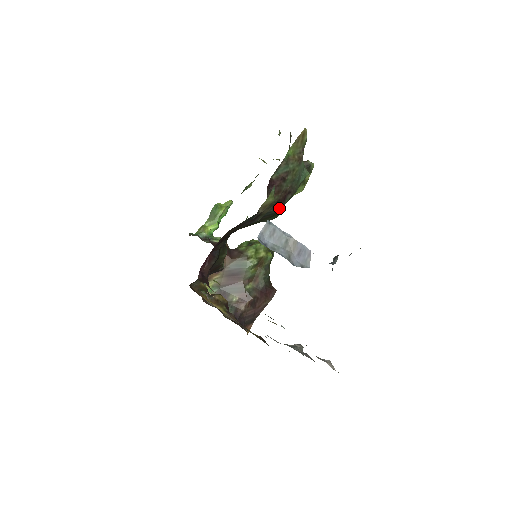
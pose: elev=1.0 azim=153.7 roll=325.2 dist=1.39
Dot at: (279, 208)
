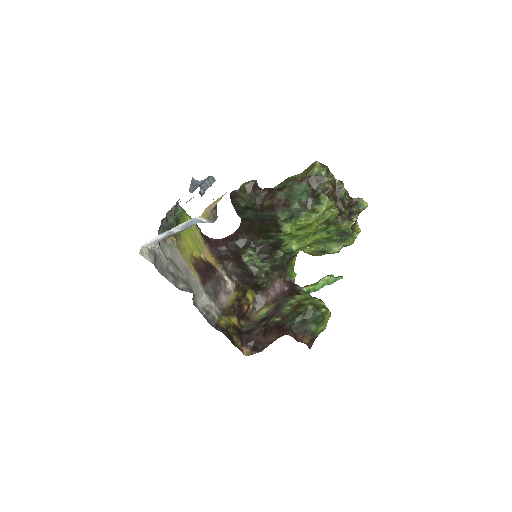
Dot at: (273, 214)
